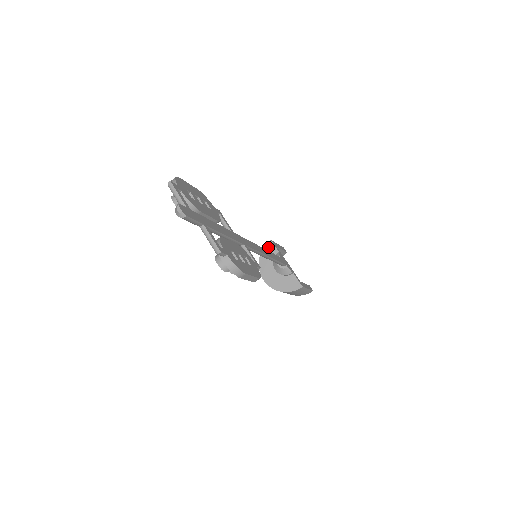
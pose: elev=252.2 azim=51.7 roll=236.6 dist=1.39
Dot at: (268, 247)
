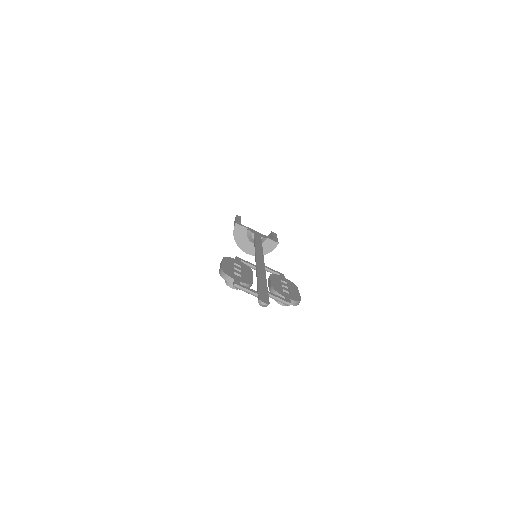
Dot at: (237, 229)
